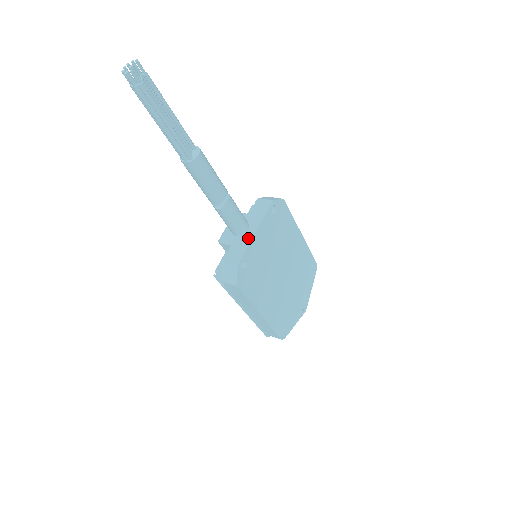
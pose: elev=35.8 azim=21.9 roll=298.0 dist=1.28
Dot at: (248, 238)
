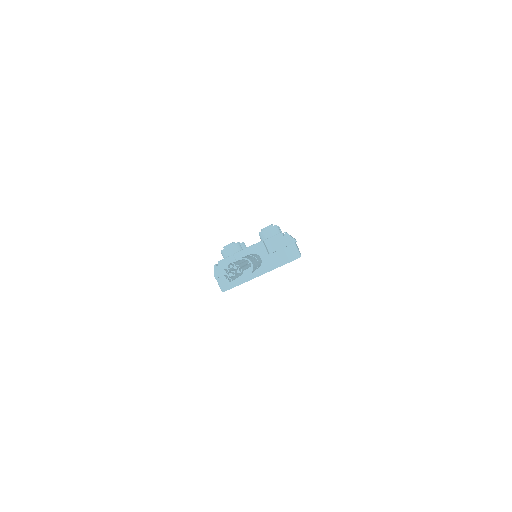
Dot at: (252, 275)
